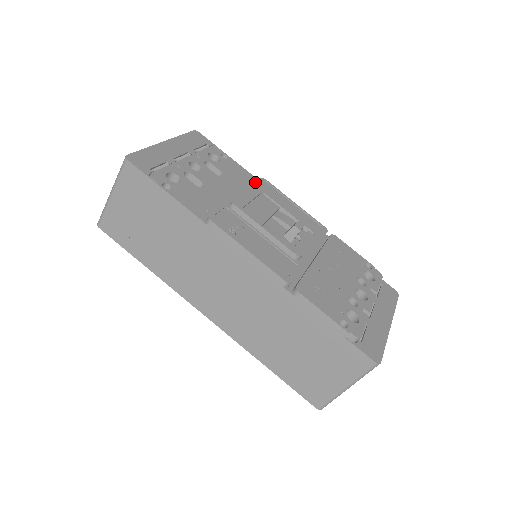
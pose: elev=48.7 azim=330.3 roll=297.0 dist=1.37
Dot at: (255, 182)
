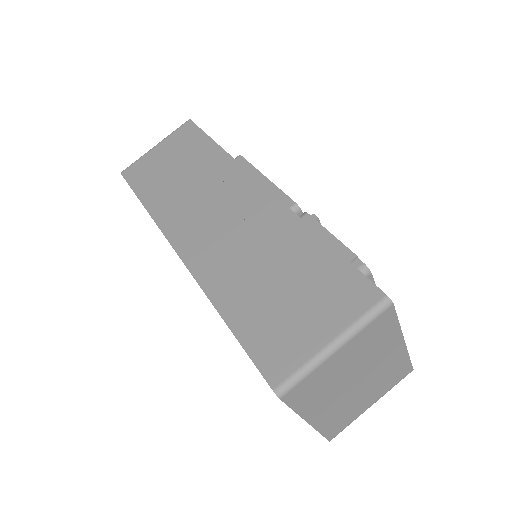
Dot at: occluded
